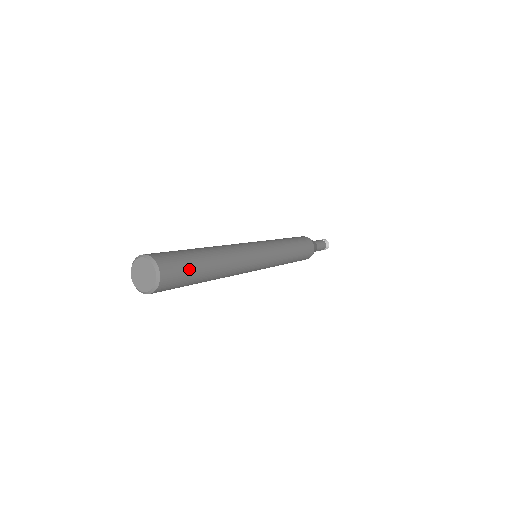
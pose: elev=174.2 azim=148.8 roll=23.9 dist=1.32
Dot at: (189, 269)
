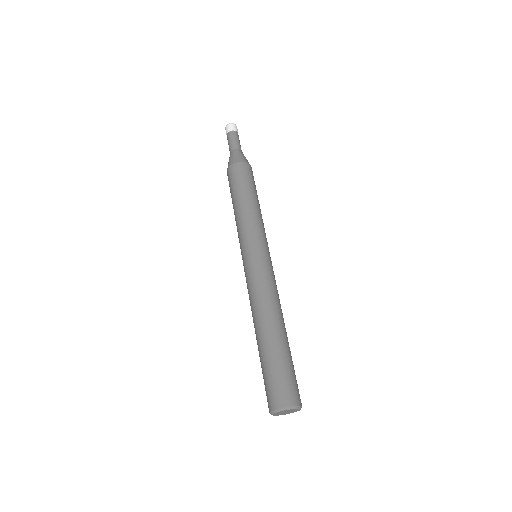
Dot at: (294, 370)
